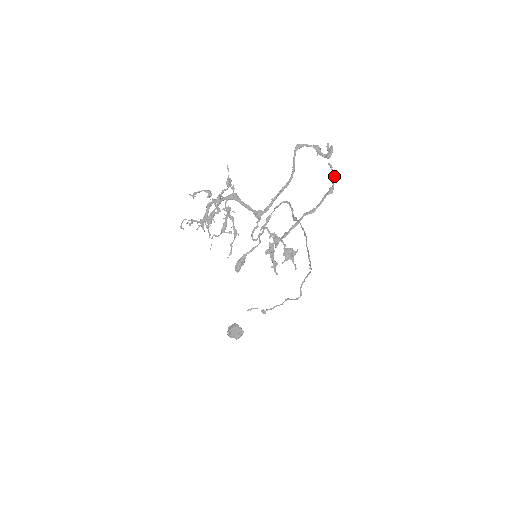
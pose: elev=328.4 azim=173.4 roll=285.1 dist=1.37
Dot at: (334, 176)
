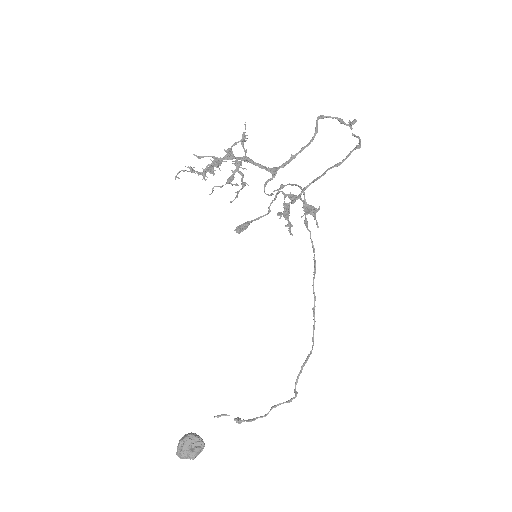
Dot at: occluded
